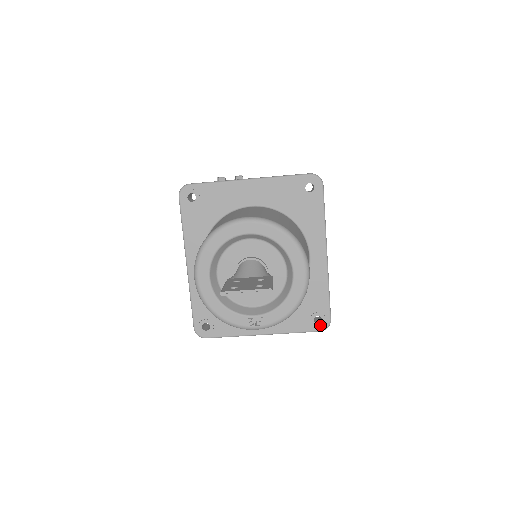
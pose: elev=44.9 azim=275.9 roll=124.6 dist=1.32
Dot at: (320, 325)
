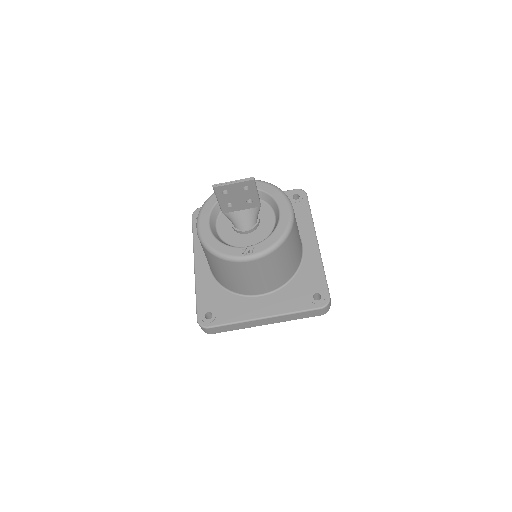
Dot at: (320, 301)
